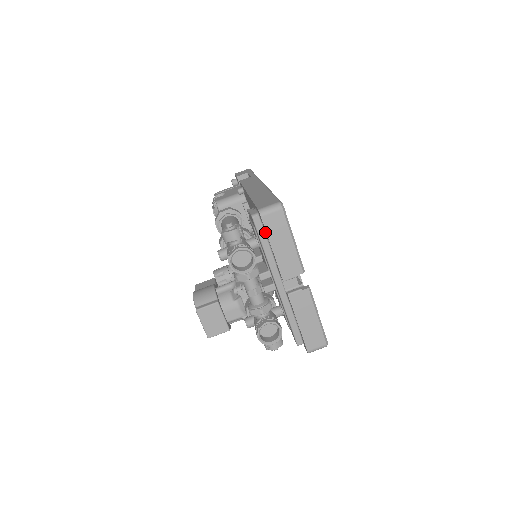
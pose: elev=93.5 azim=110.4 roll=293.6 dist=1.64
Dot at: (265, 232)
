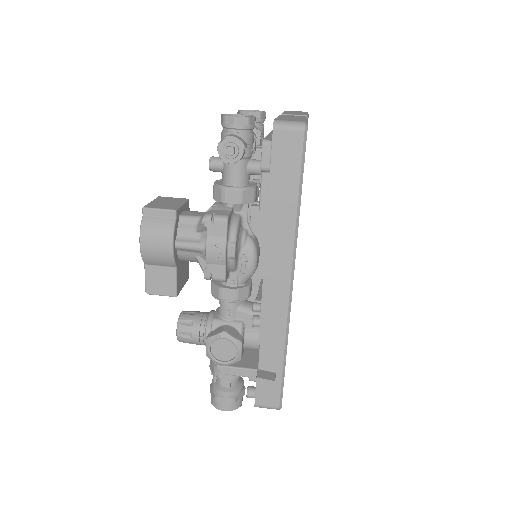
Dot at: occluded
